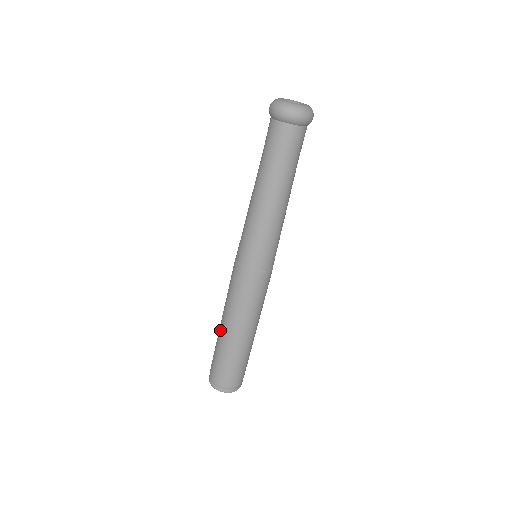
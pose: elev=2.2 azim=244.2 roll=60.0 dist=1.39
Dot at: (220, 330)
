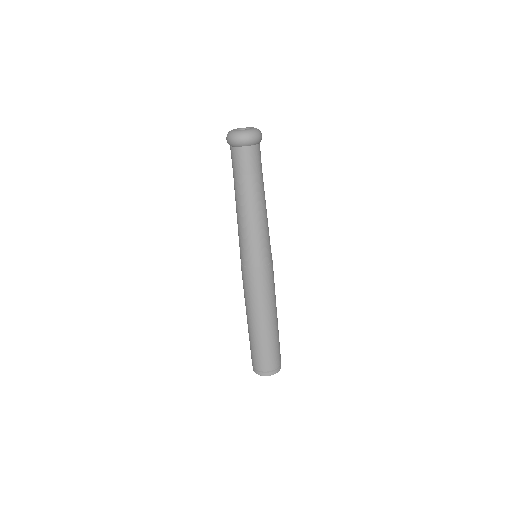
Dot at: (254, 329)
